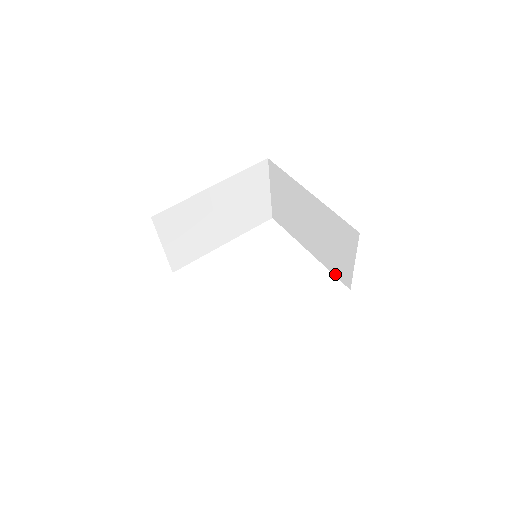
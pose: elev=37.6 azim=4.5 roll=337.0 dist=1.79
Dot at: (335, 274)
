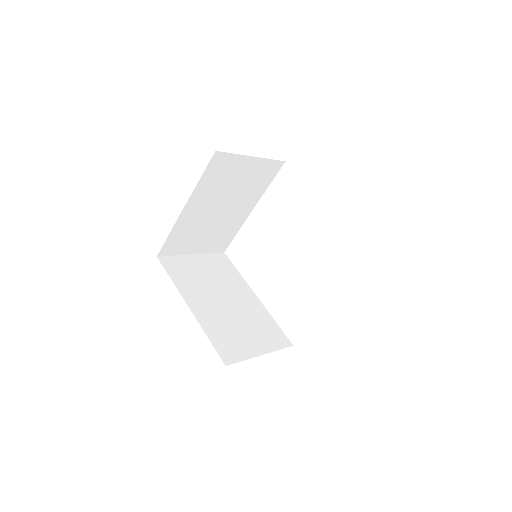
Dot at: occluded
